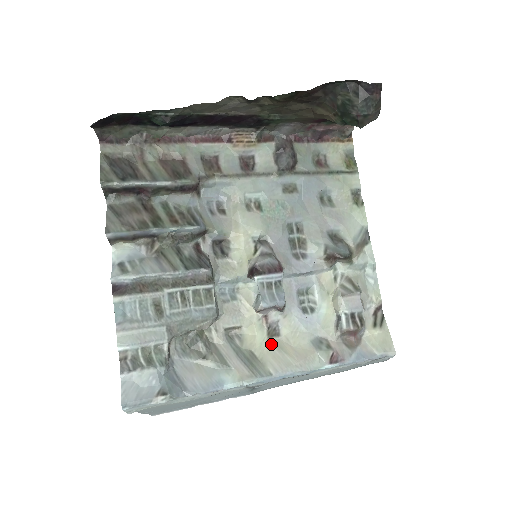
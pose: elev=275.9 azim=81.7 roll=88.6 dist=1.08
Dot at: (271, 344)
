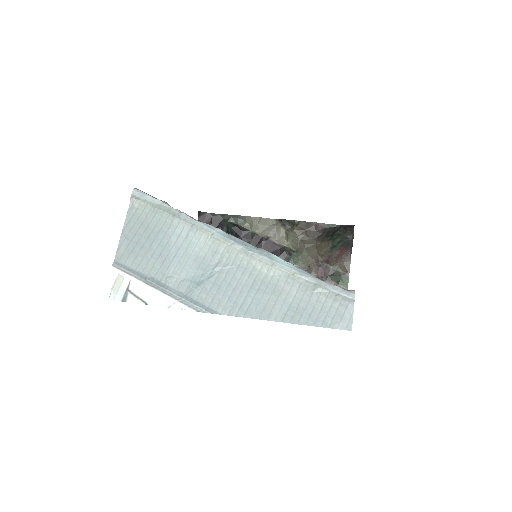
Dot at: occluded
